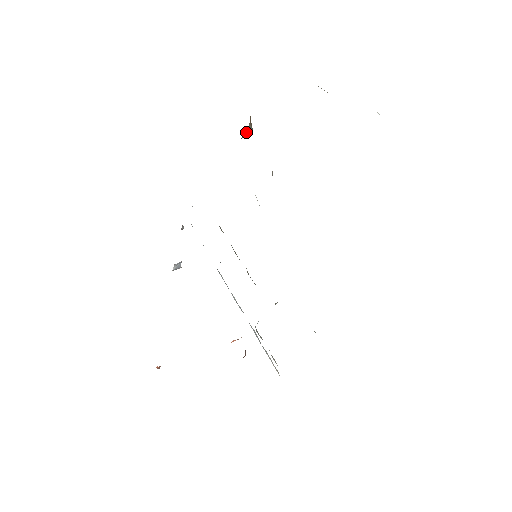
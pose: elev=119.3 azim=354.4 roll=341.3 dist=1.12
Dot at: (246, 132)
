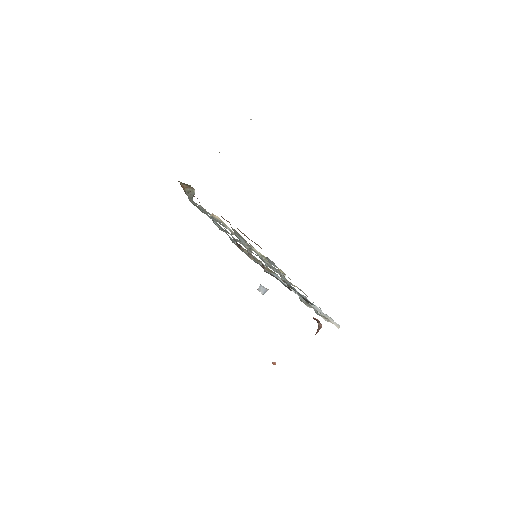
Dot at: (189, 193)
